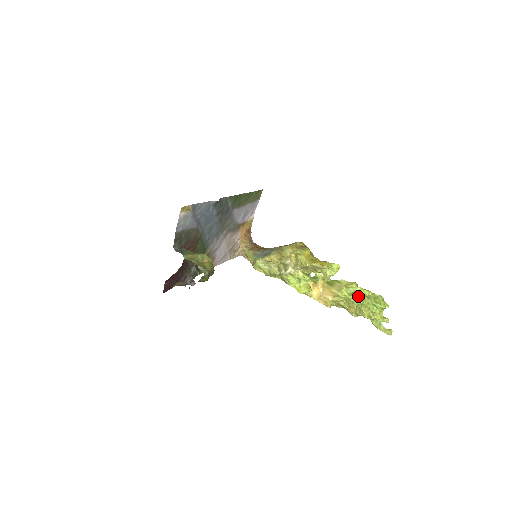
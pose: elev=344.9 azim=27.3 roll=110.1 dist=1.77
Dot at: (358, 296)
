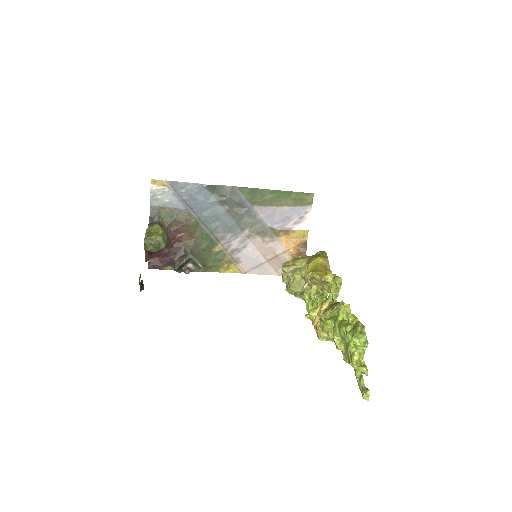
Dot at: (337, 321)
